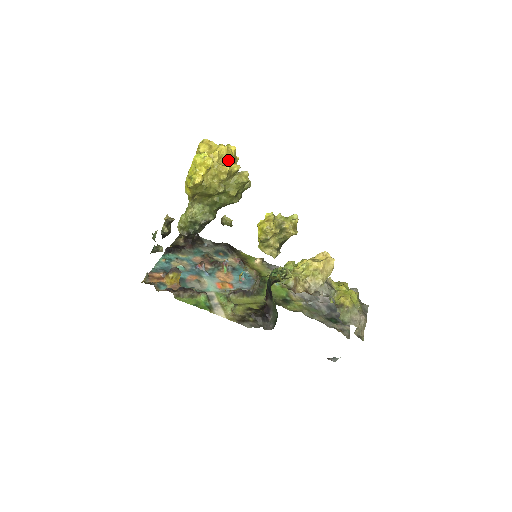
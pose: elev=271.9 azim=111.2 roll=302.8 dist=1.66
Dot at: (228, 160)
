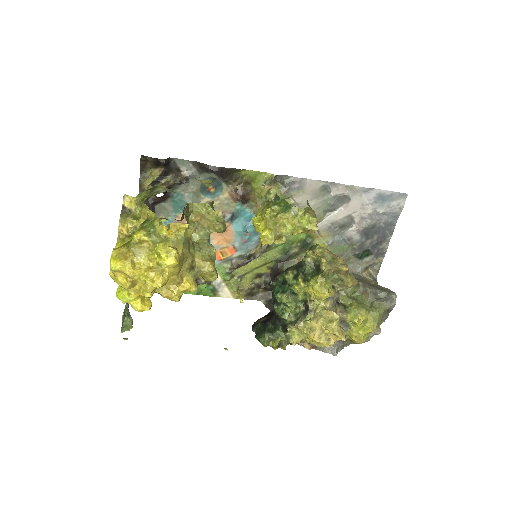
Dot at: (172, 283)
